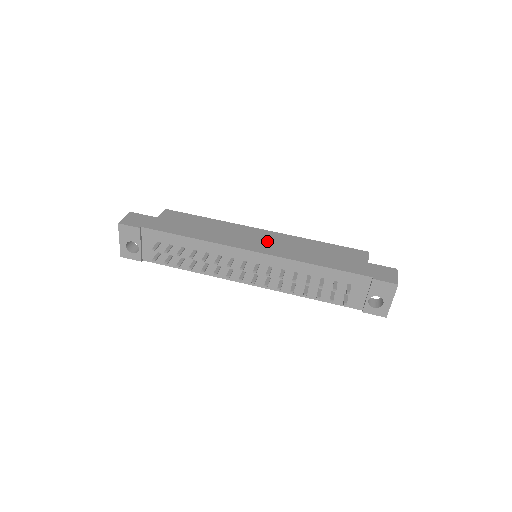
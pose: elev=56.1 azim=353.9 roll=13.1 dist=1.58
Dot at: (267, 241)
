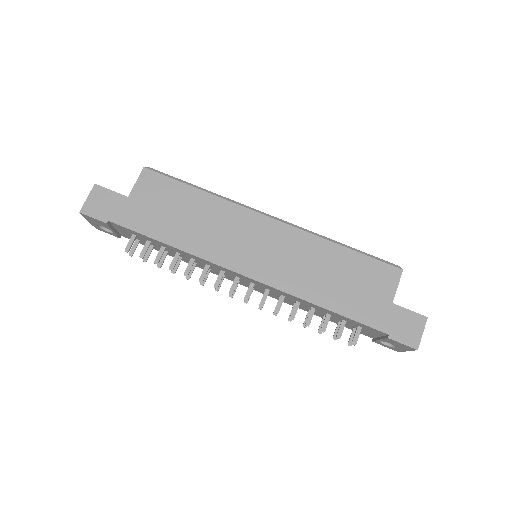
Dot at: (268, 254)
